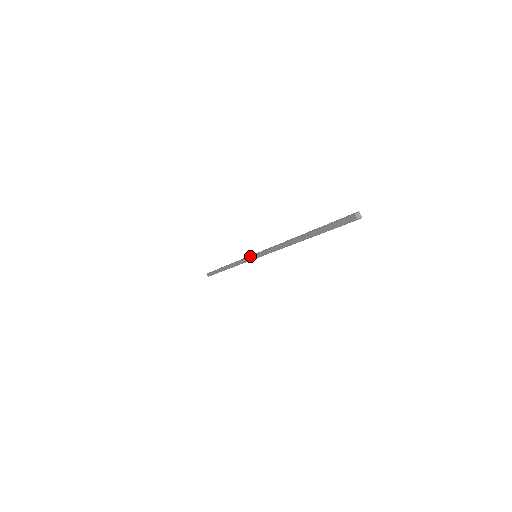
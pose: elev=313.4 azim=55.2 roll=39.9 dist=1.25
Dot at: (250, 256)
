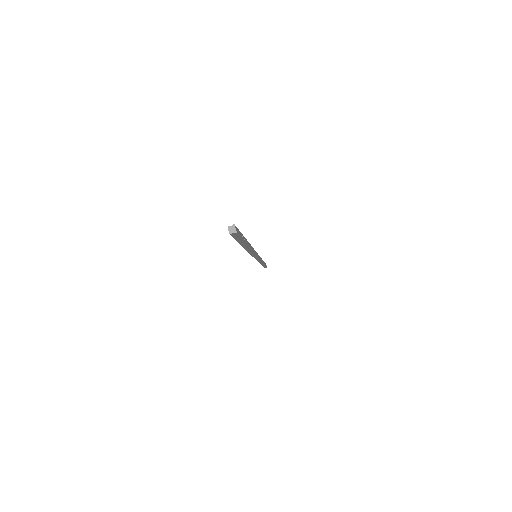
Dot at: occluded
